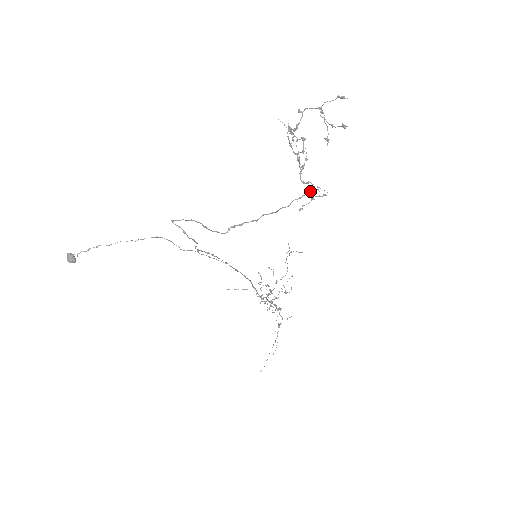
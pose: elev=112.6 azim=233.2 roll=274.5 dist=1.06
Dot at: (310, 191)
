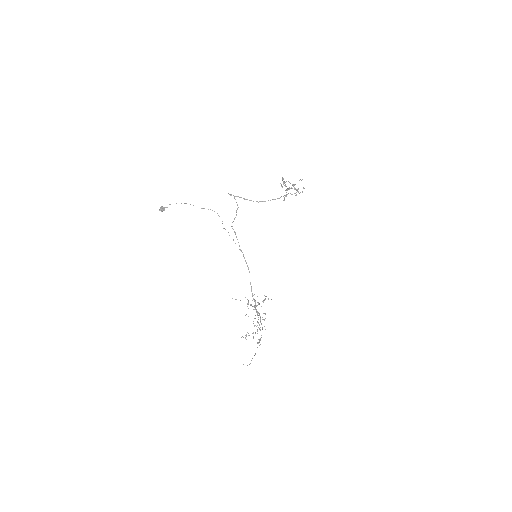
Dot at: (295, 193)
